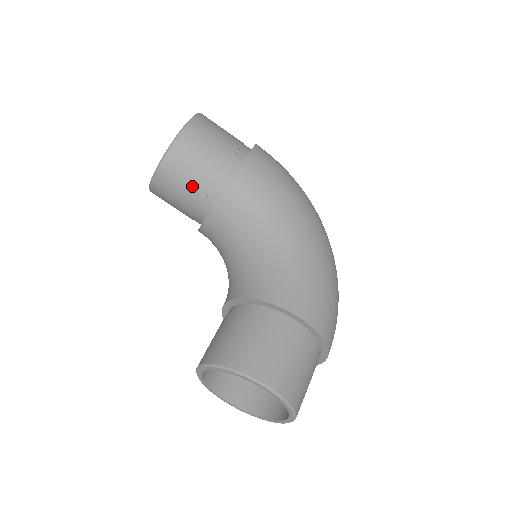
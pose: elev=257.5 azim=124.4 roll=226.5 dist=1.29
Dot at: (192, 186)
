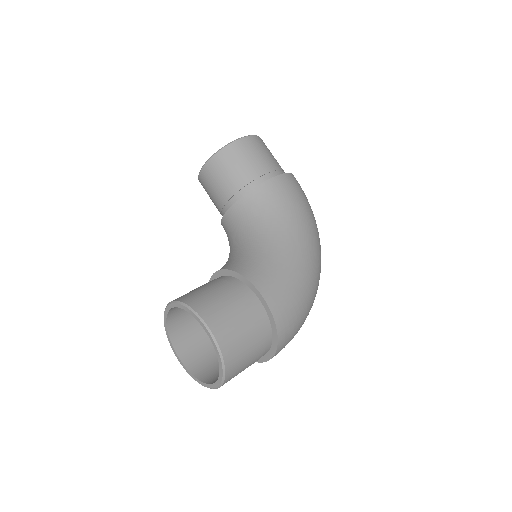
Dot at: (229, 180)
